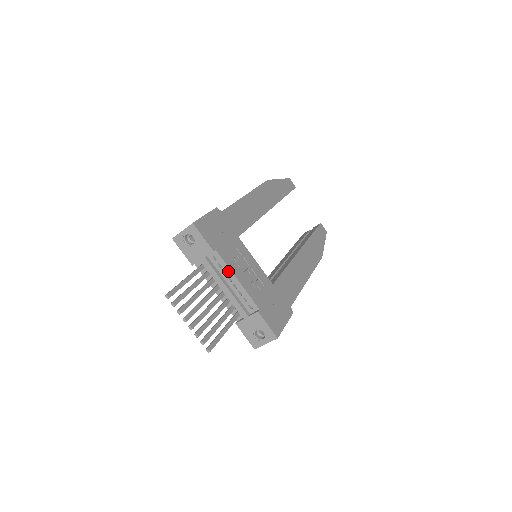
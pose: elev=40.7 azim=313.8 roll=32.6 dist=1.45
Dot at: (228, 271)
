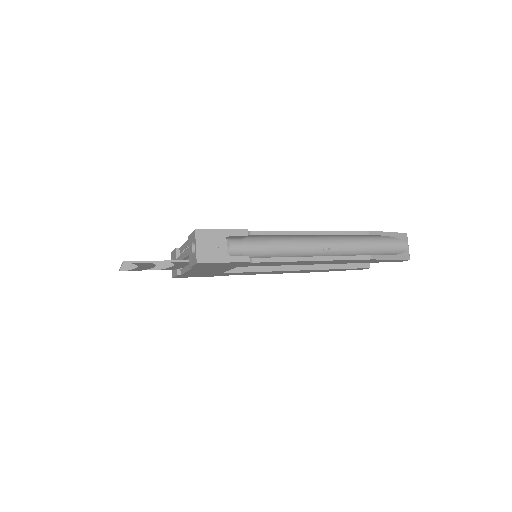
Dot at: (183, 247)
